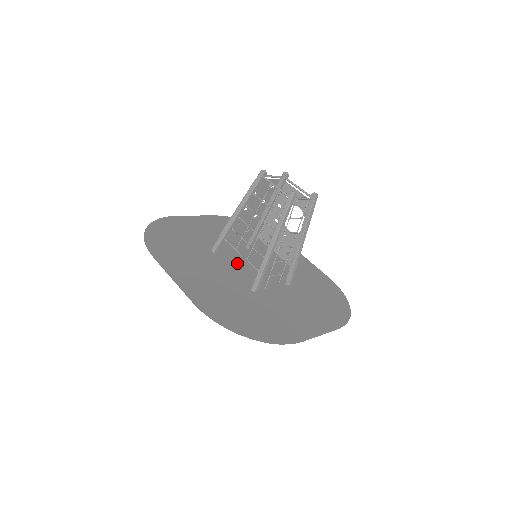
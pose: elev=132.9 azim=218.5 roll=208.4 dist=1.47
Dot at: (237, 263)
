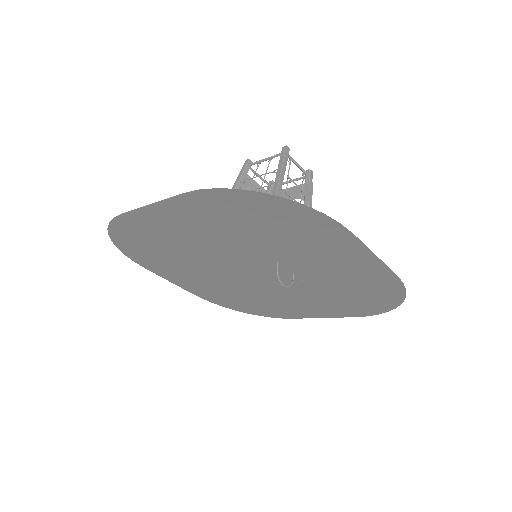
Dot at: (233, 266)
